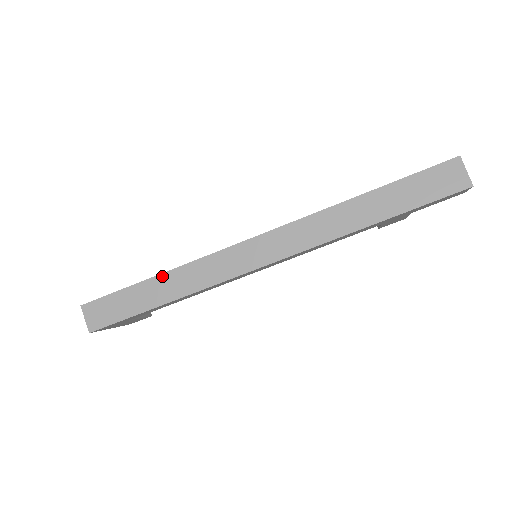
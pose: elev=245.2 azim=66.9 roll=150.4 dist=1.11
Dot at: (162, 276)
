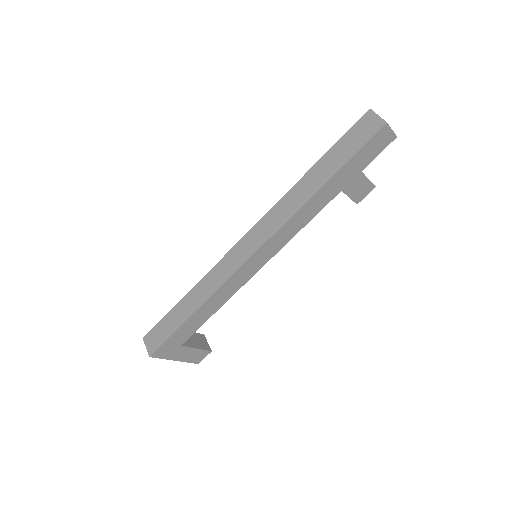
Dot at: (189, 293)
